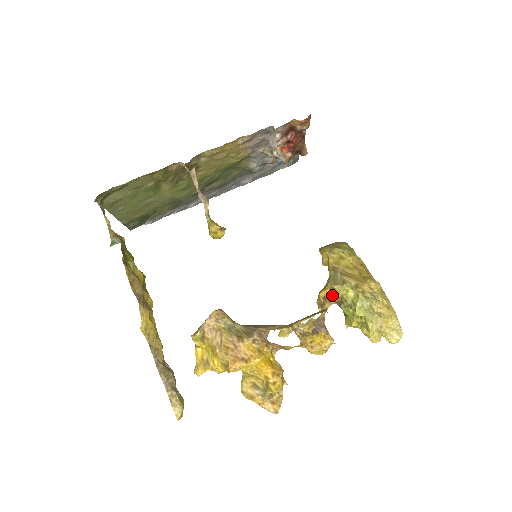
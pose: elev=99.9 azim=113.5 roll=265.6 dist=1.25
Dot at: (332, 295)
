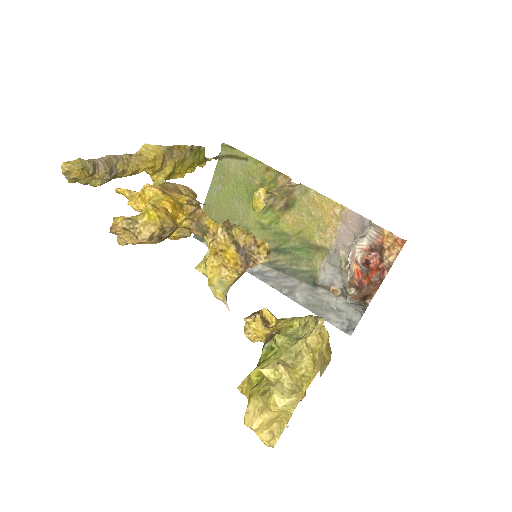
Dot at: (272, 326)
